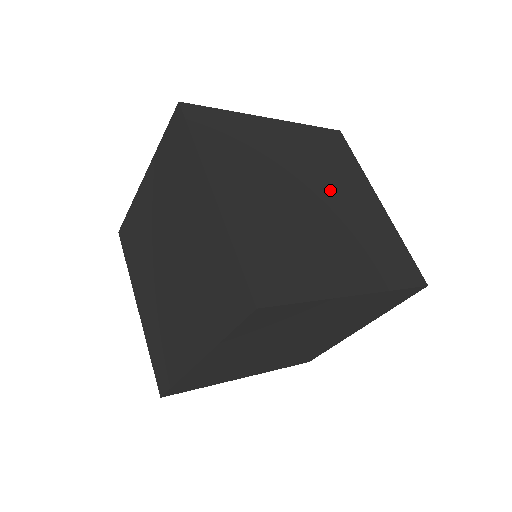
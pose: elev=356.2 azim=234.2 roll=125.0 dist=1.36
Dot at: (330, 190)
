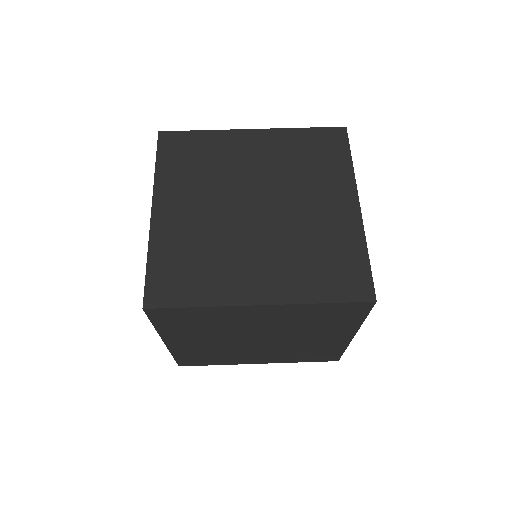
Dot at: (289, 197)
